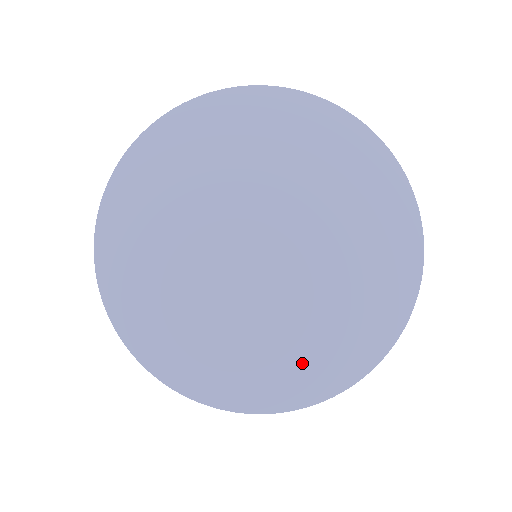
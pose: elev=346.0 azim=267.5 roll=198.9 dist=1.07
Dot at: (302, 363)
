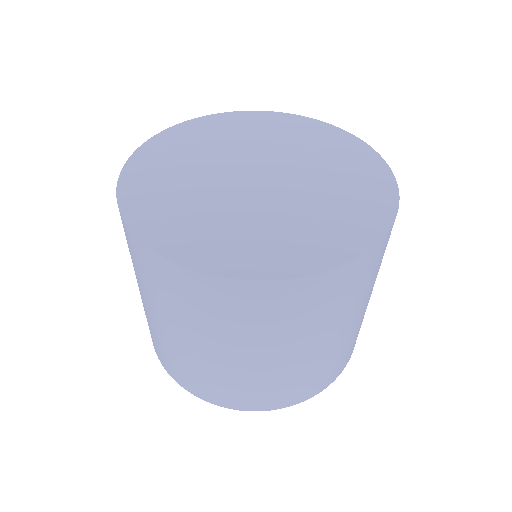
Dot at: (308, 242)
